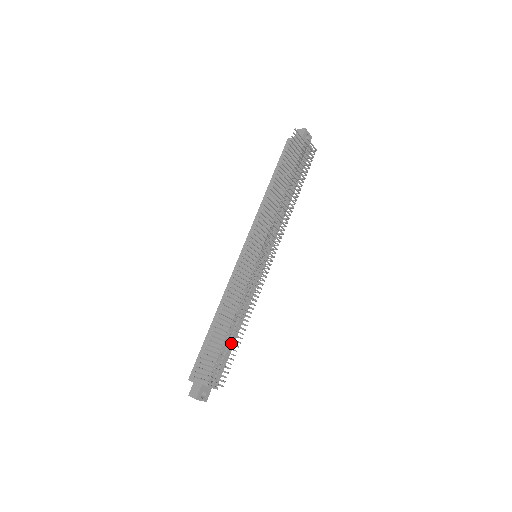
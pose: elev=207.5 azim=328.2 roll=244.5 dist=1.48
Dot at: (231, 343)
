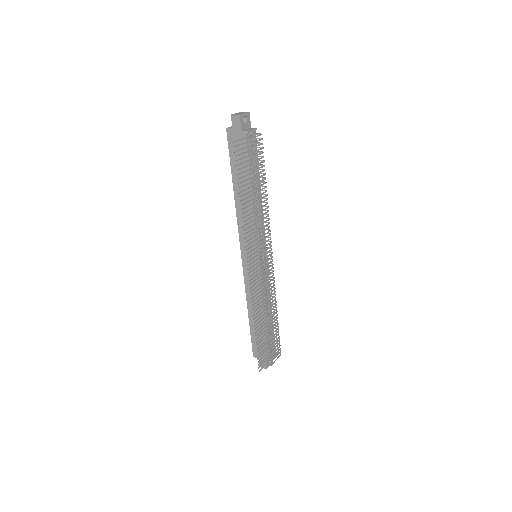
Dot at: (272, 333)
